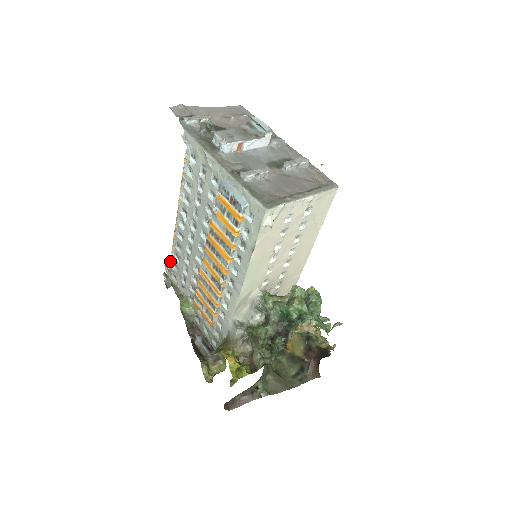
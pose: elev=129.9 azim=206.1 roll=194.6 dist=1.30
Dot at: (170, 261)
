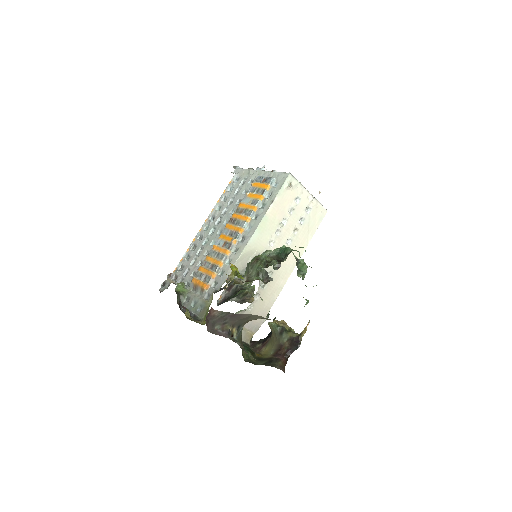
Dot at: occluded
